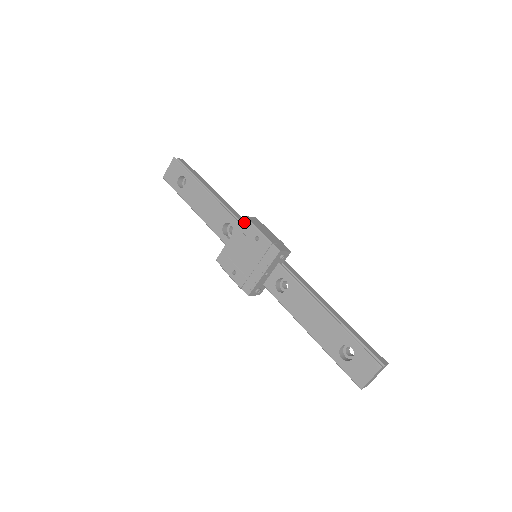
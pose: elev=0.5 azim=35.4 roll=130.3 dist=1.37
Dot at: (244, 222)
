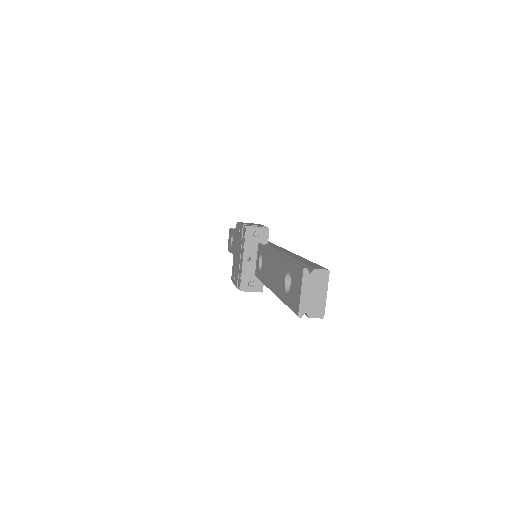
Dot at: (236, 227)
